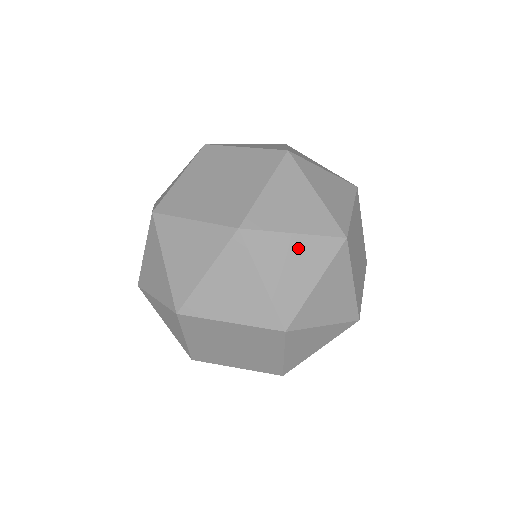
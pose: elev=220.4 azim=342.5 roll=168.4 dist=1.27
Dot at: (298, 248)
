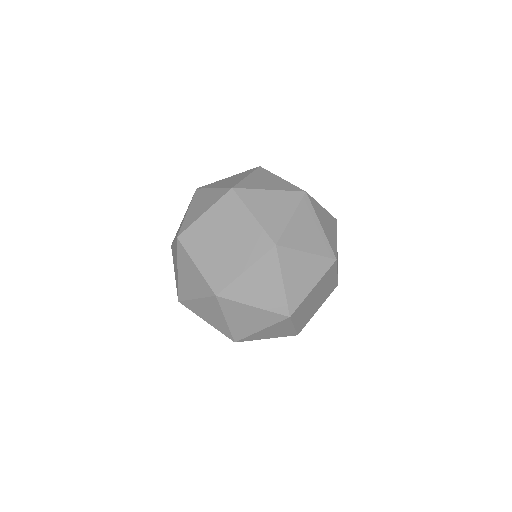
Dot at: (254, 313)
